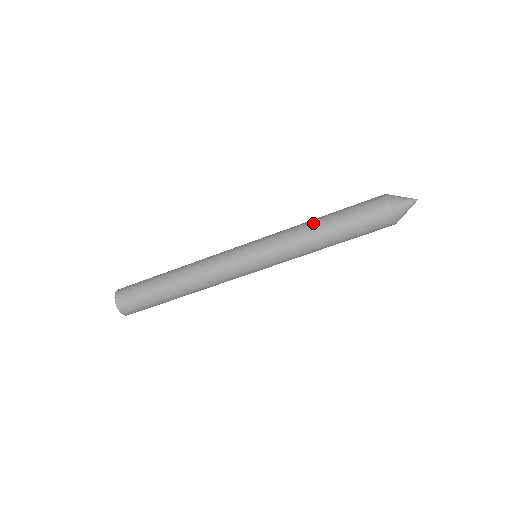
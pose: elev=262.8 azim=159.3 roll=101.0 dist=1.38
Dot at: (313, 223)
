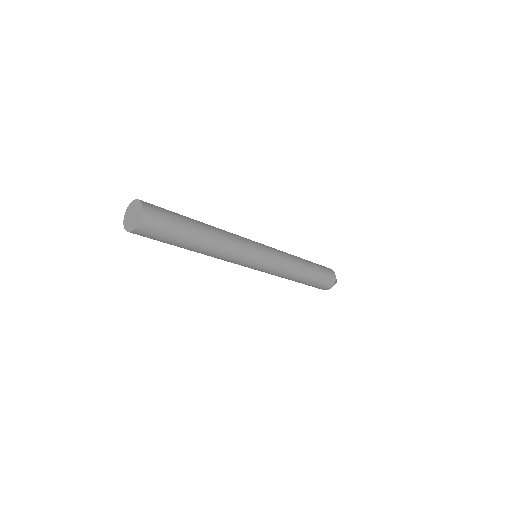
Dot at: occluded
